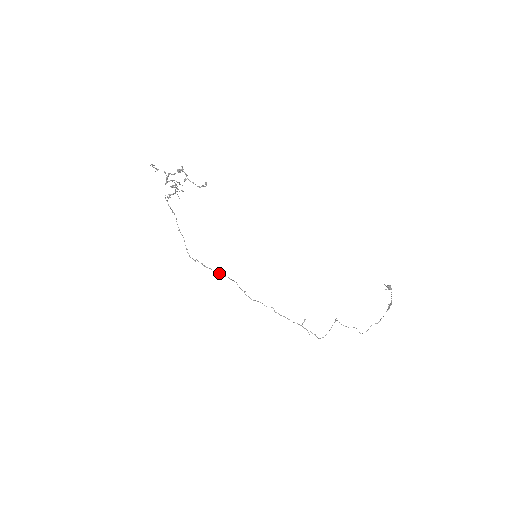
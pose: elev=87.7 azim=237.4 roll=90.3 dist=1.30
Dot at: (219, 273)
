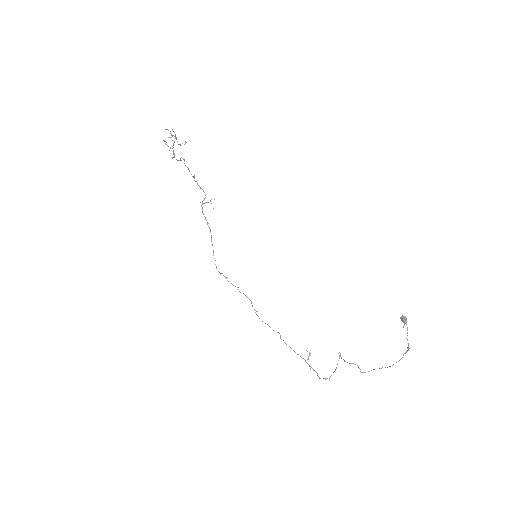
Dot at: occluded
